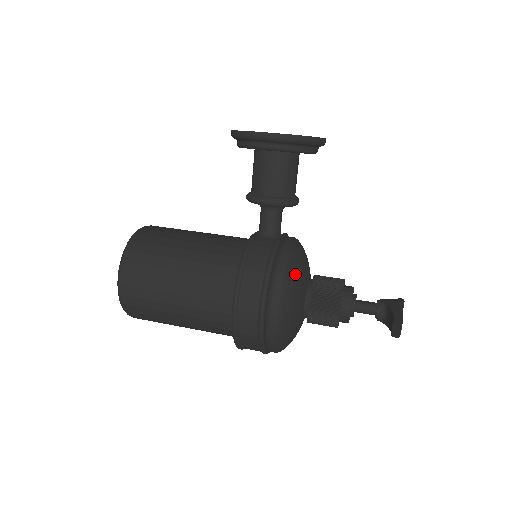
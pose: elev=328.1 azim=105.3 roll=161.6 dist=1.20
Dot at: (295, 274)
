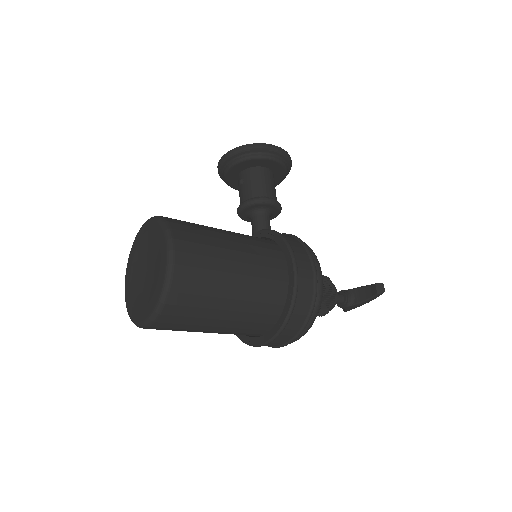
Dot at: occluded
